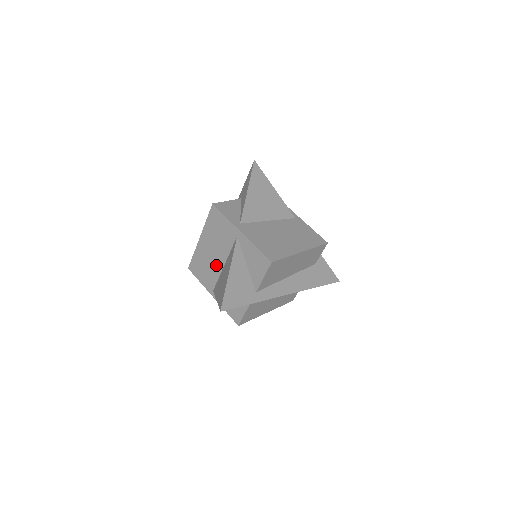
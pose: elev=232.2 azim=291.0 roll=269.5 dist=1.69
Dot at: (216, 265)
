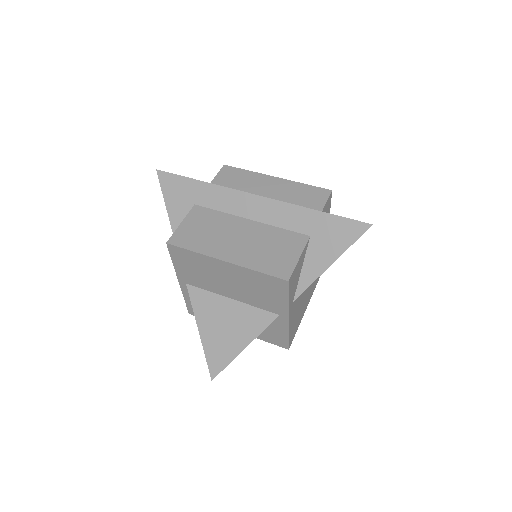
Dot at: (218, 288)
